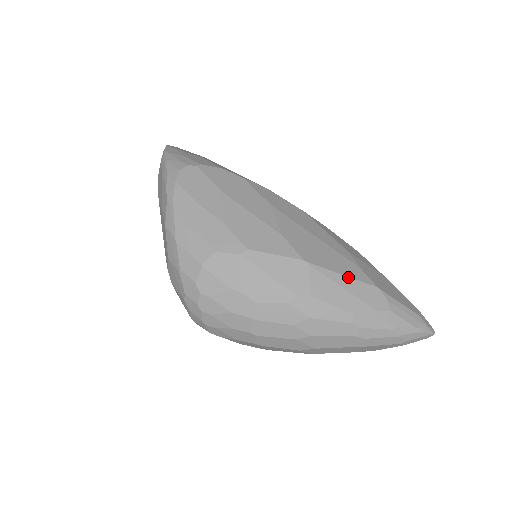
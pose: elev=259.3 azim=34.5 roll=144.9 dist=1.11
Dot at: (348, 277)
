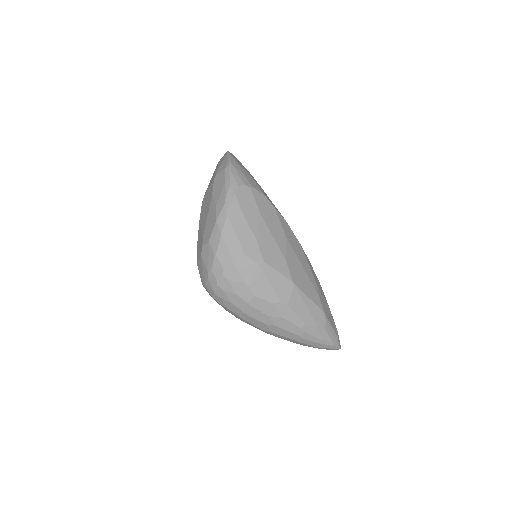
Dot at: (312, 301)
